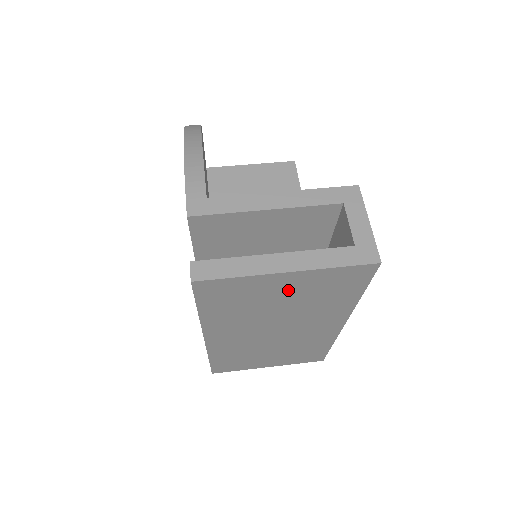
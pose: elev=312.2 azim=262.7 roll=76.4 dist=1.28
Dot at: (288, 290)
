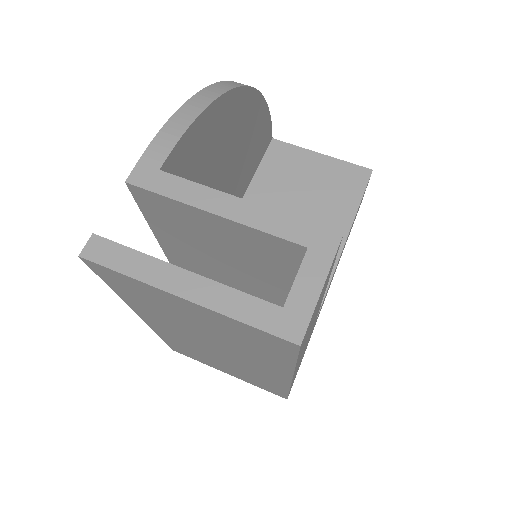
Dot at: (198, 317)
